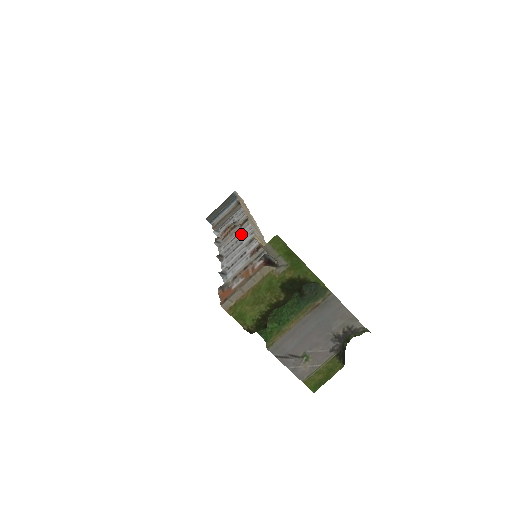
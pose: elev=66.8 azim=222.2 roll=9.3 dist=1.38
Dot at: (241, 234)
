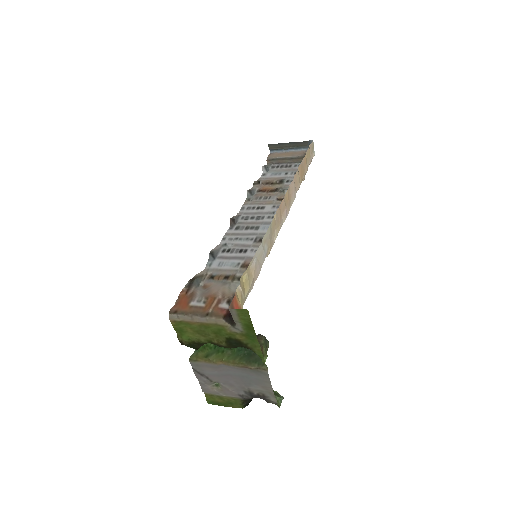
Dot at: (269, 212)
